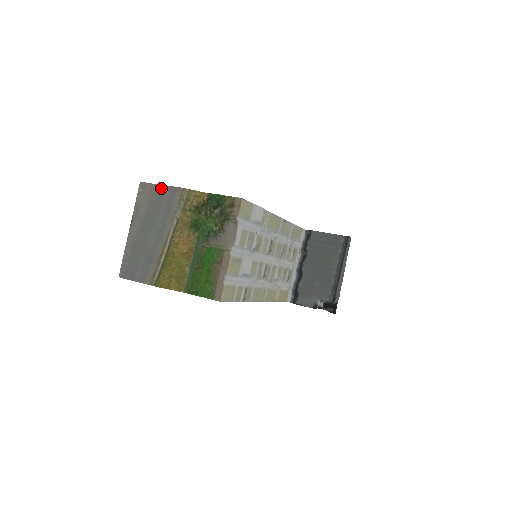
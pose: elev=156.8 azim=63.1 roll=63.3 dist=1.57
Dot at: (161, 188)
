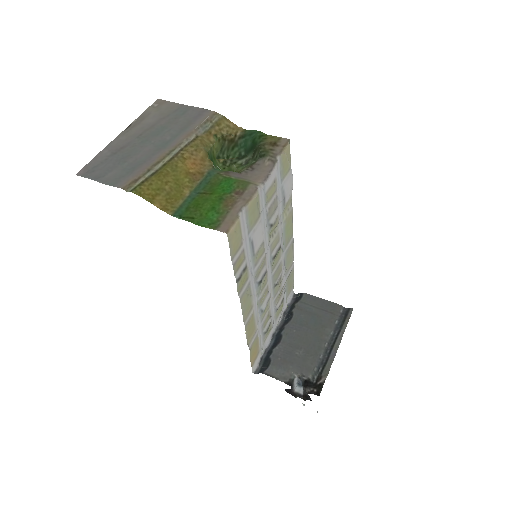
Dot at: (185, 107)
